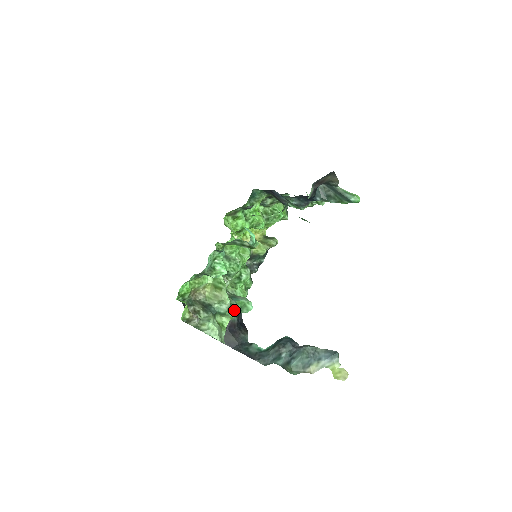
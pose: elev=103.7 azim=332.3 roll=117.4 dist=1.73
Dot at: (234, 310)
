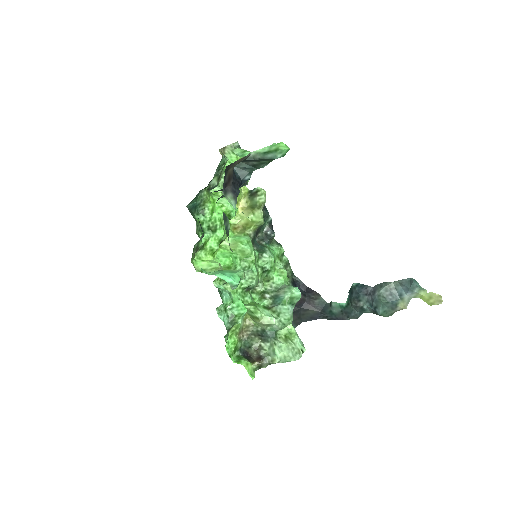
Dot at: (286, 320)
